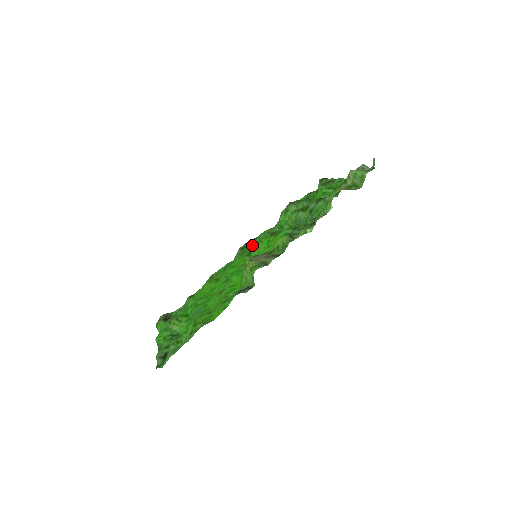
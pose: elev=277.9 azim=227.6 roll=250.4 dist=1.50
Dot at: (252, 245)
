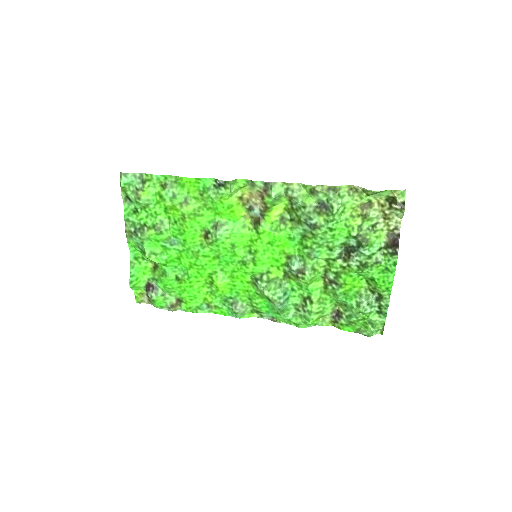
Dot at: (265, 310)
